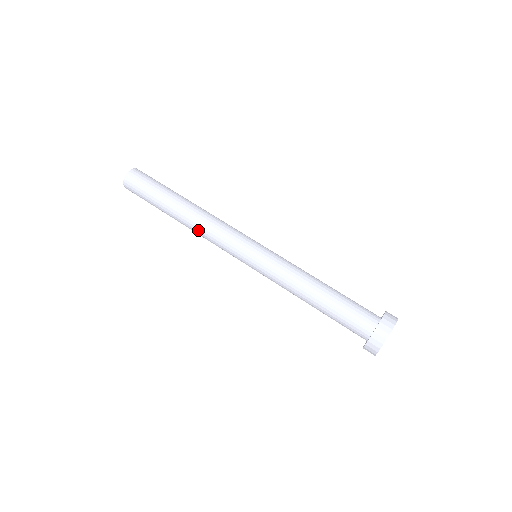
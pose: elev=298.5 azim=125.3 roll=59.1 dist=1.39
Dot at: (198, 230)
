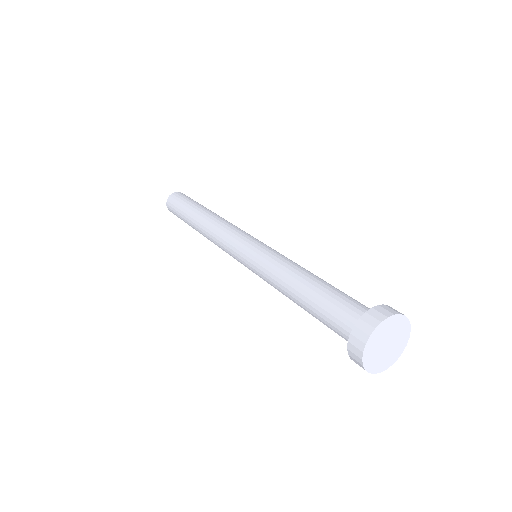
Dot at: (208, 235)
